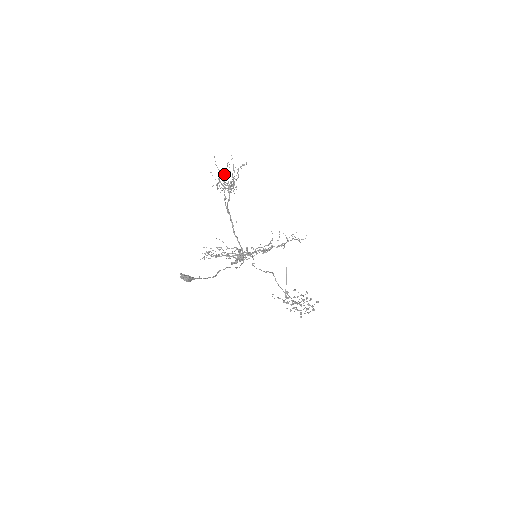
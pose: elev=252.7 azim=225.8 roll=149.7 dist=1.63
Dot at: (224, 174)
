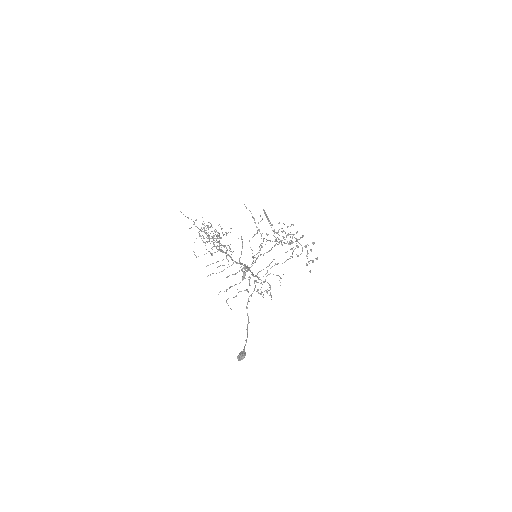
Dot at: occluded
